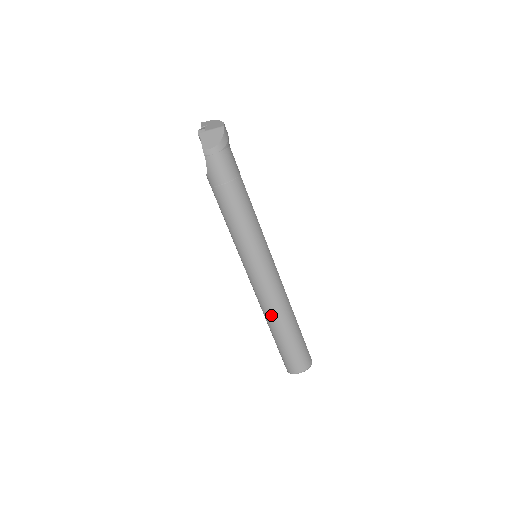
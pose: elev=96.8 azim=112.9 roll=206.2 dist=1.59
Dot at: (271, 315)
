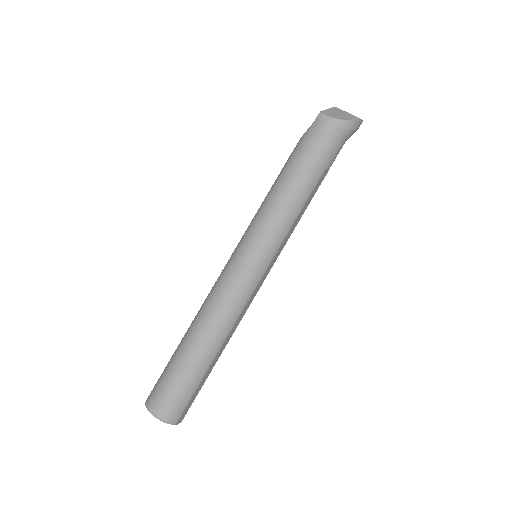
Dot at: (200, 318)
